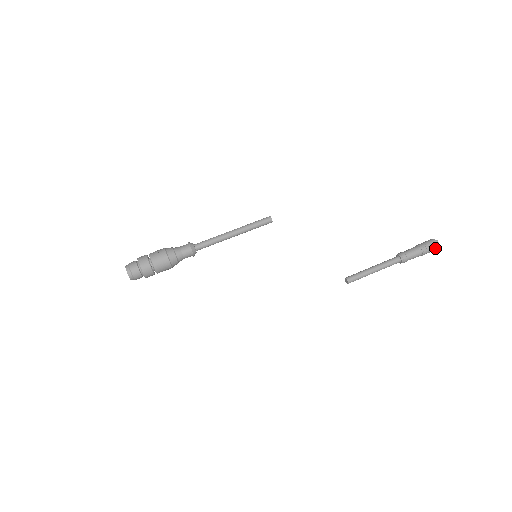
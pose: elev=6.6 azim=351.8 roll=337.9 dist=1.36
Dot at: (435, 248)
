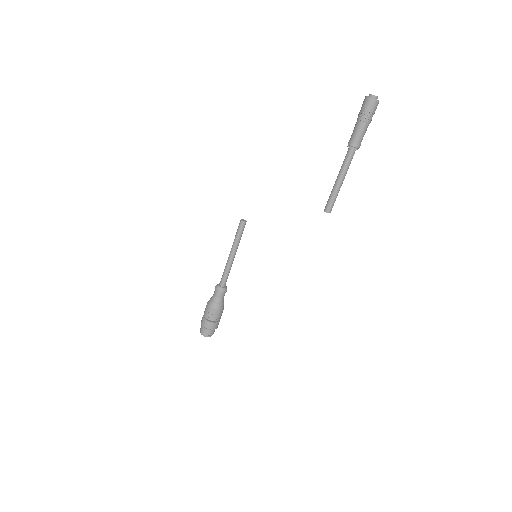
Dot at: (372, 104)
